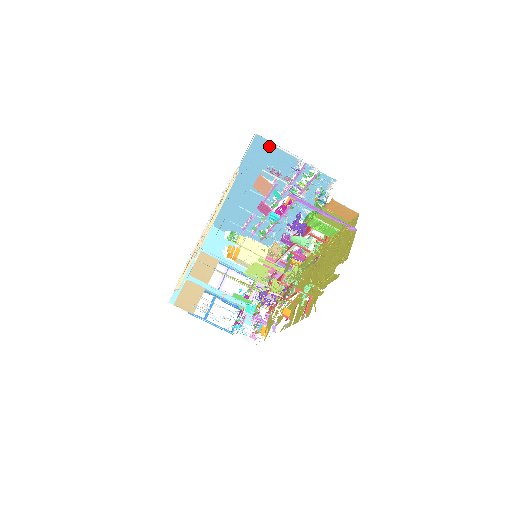
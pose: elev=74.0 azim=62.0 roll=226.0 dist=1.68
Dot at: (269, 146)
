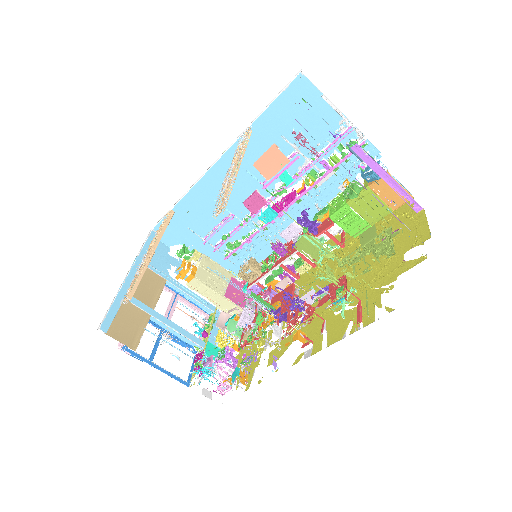
Dot at: (310, 95)
